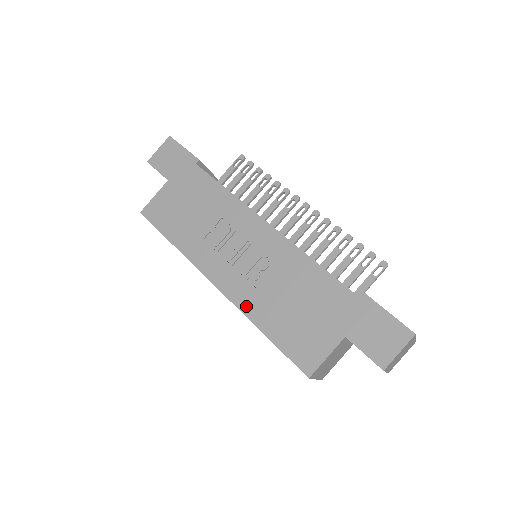
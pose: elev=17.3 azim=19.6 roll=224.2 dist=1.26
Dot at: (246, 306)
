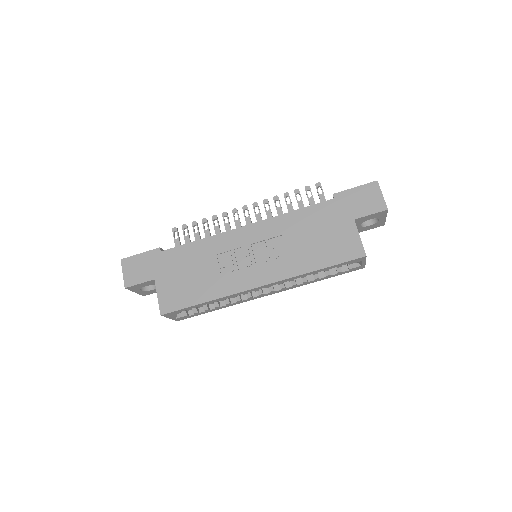
Dot at: (292, 271)
